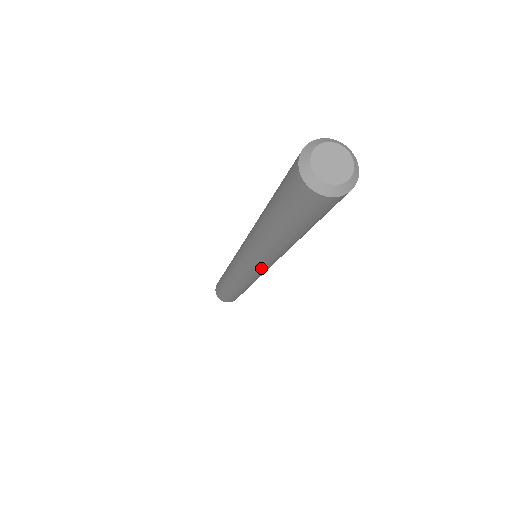
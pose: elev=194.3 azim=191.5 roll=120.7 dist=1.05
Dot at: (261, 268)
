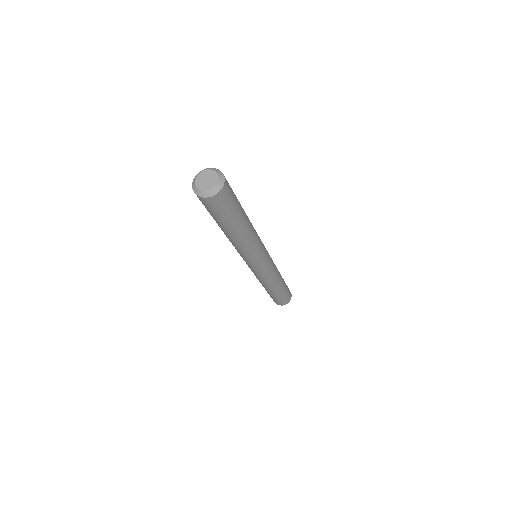
Dot at: (252, 261)
